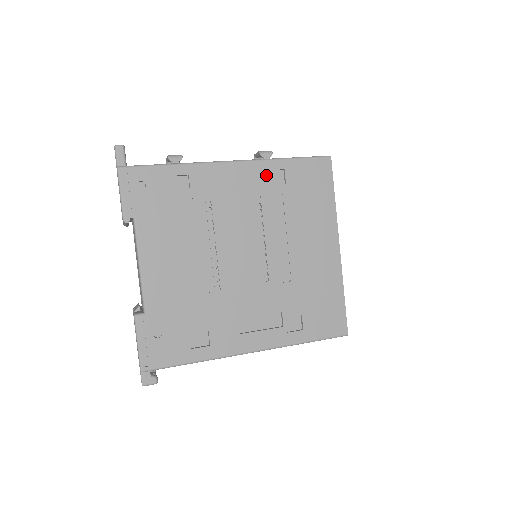
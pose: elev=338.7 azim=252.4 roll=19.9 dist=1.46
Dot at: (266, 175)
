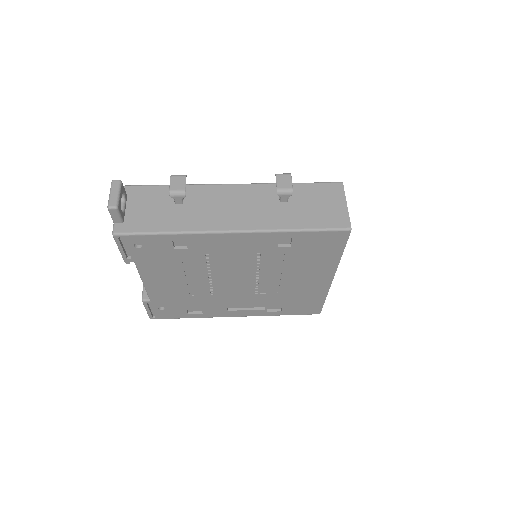
Dot at: (270, 241)
